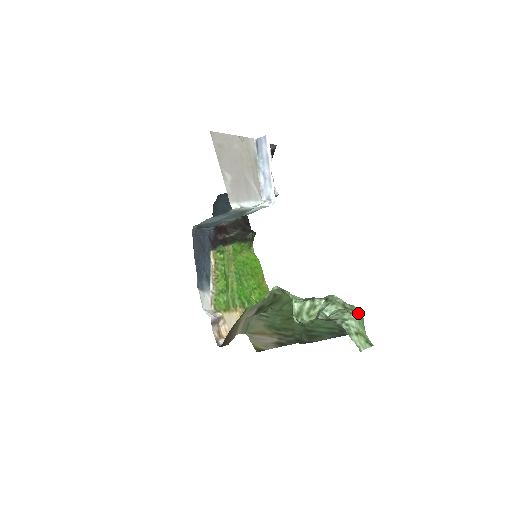
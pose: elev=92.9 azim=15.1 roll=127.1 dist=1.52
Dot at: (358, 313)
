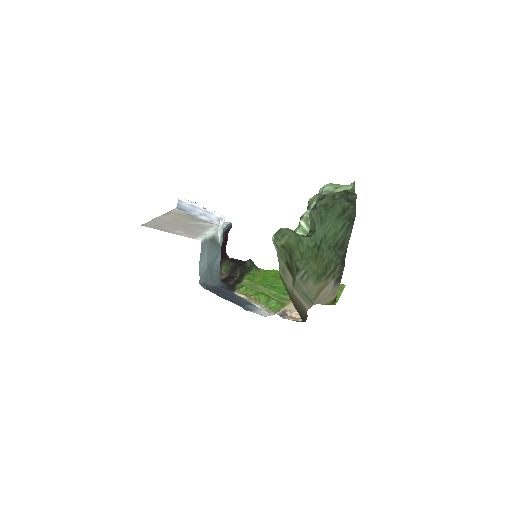
Dot at: occluded
